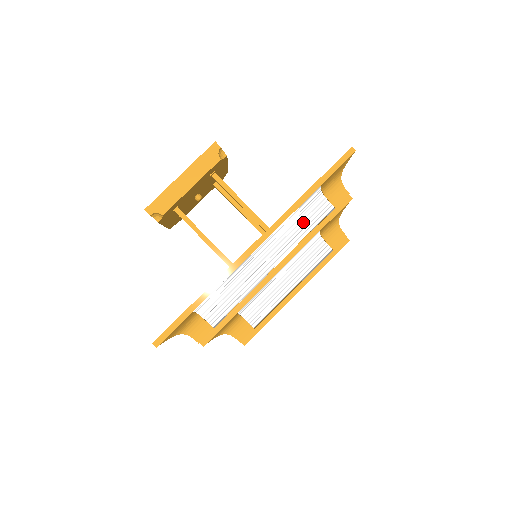
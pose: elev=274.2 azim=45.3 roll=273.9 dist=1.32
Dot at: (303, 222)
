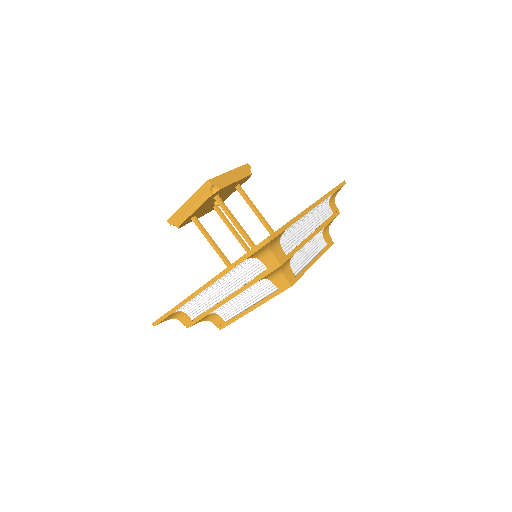
Dot at: (245, 273)
